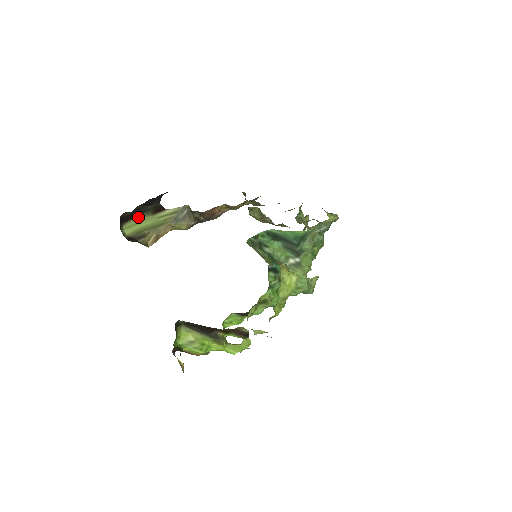
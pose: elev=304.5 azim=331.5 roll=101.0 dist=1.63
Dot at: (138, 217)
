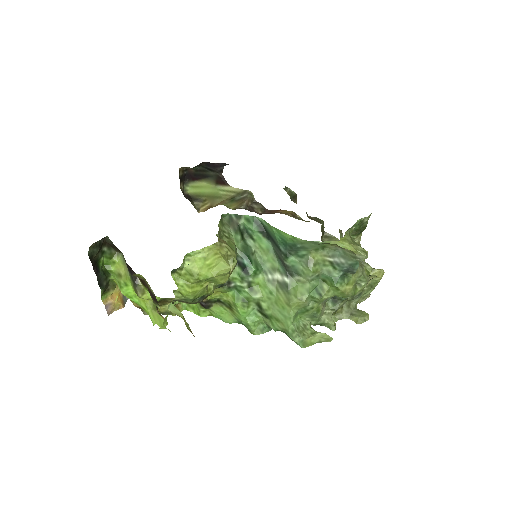
Dot at: (203, 181)
